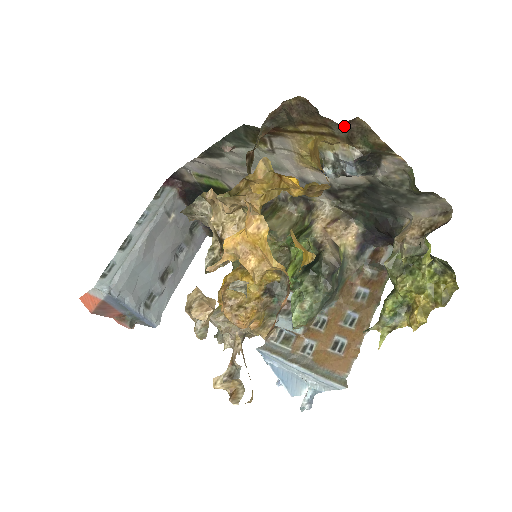
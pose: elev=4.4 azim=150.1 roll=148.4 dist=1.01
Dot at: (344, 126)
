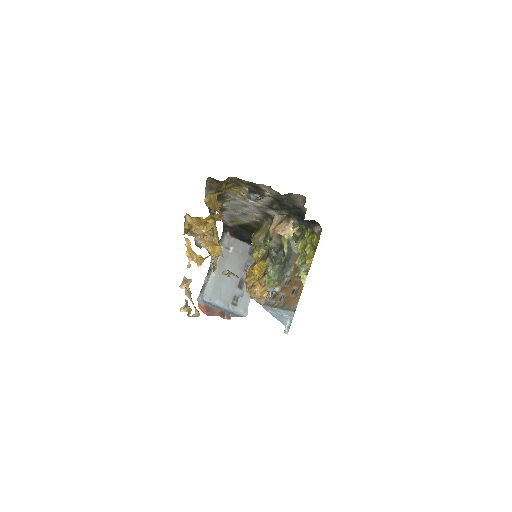
Dot at: (232, 181)
